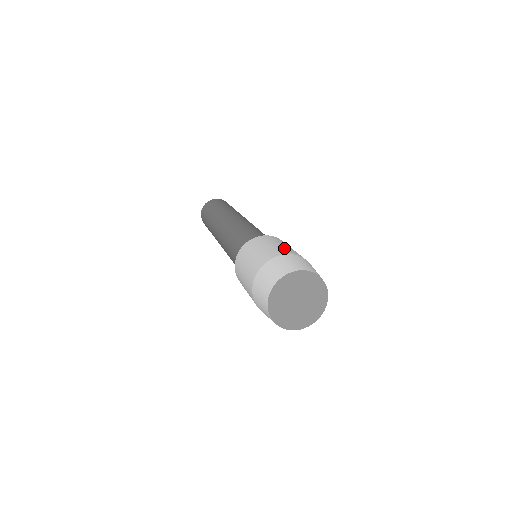
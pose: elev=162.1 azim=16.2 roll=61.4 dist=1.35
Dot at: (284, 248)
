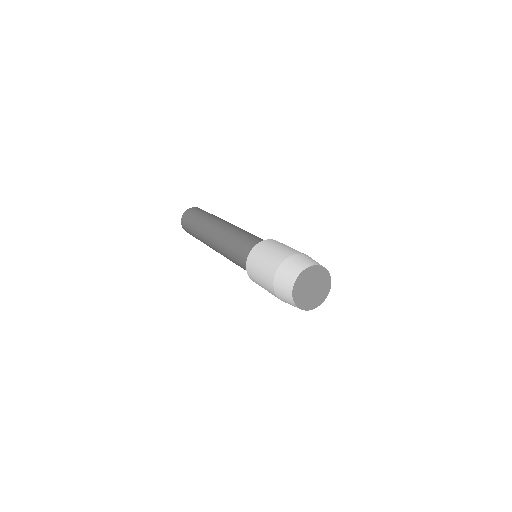
Dot at: occluded
